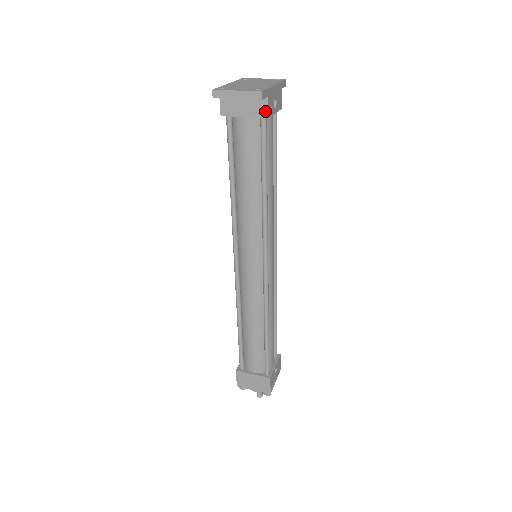
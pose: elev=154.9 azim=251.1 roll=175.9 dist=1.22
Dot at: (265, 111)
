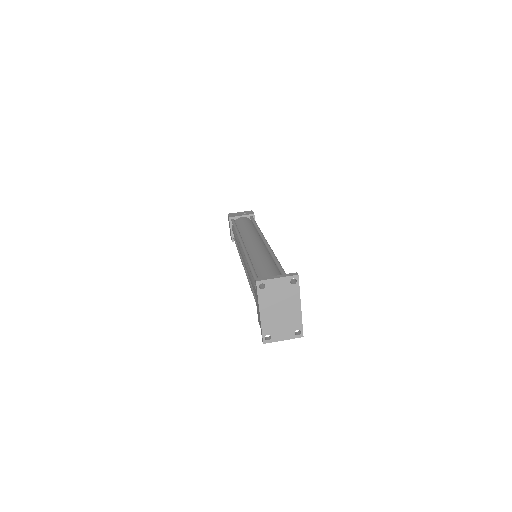
Dot at: occluded
